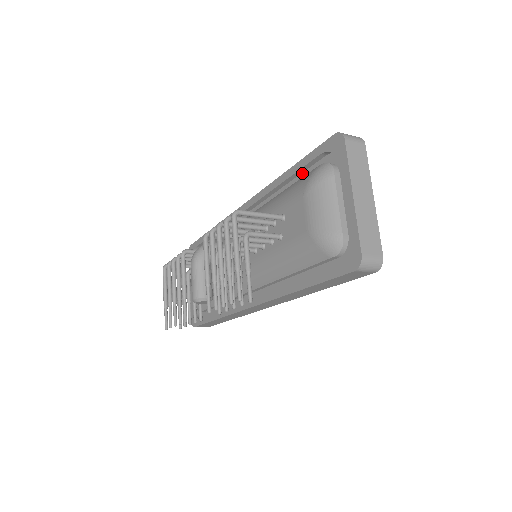
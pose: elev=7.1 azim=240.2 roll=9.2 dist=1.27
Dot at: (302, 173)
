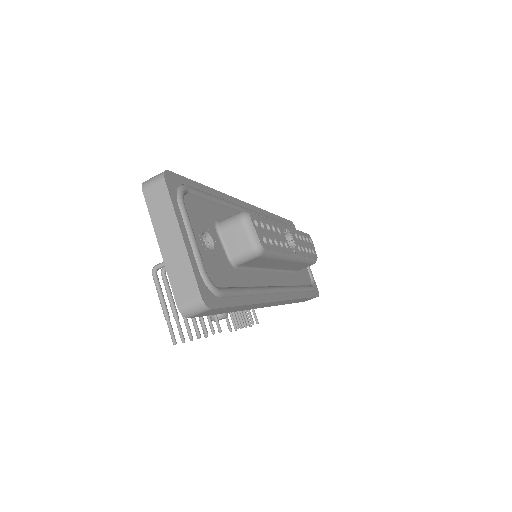
Dot at: occluded
